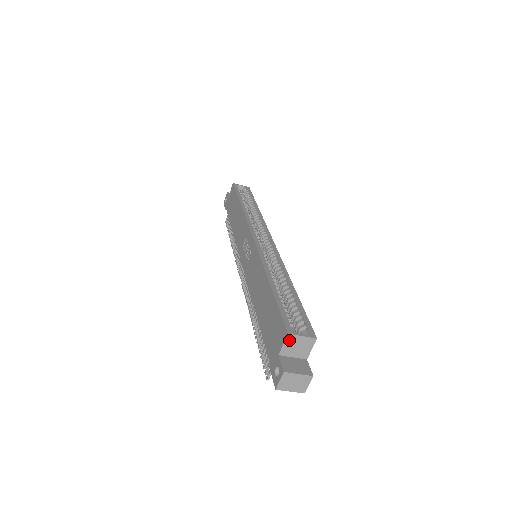
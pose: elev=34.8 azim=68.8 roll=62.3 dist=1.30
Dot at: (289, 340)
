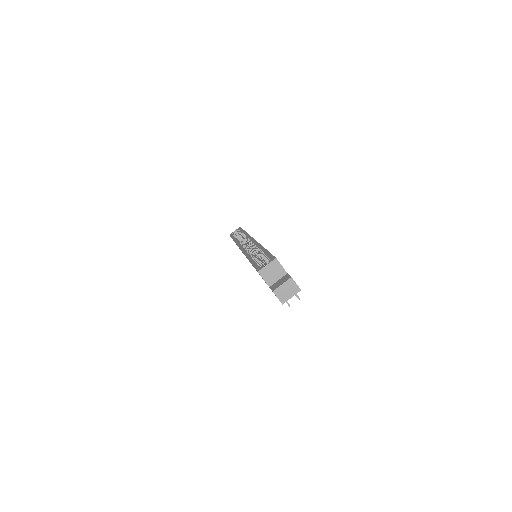
Dot at: (263, 274)
